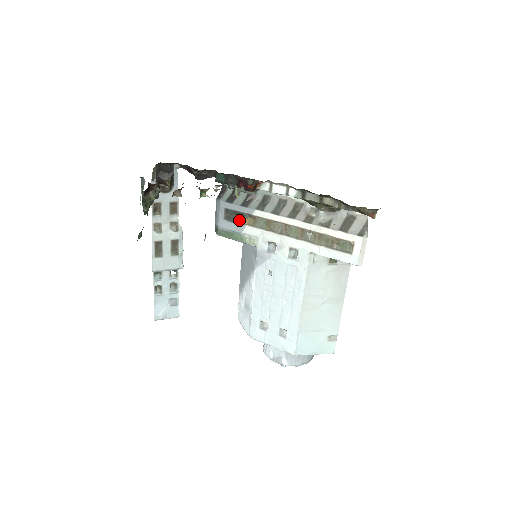
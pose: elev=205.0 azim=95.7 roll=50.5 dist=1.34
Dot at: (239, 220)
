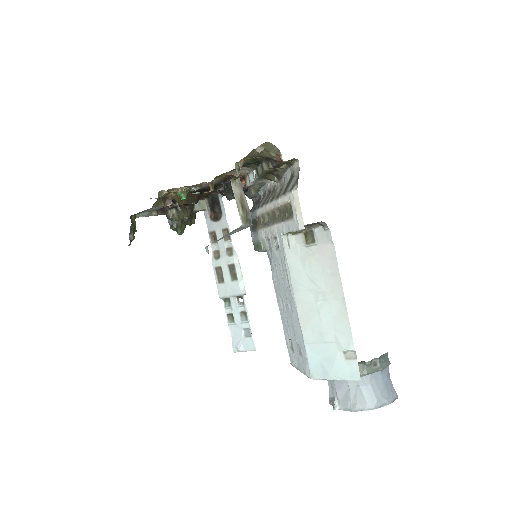
Dot at: (256, 227)
